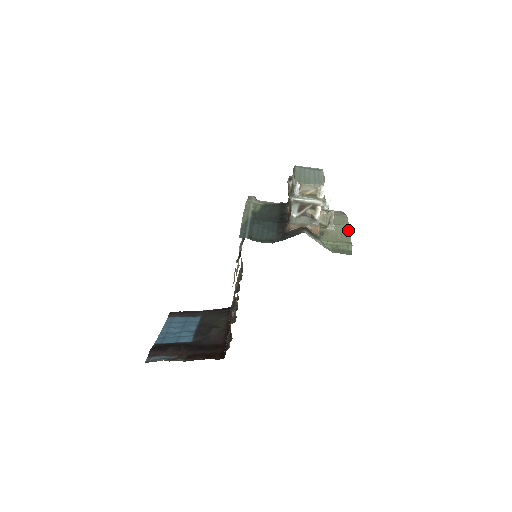
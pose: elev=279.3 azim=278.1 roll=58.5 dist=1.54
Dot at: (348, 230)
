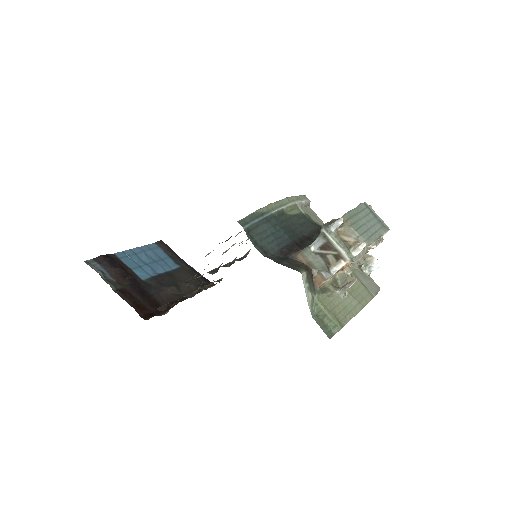
Dot at: (357, 311)
